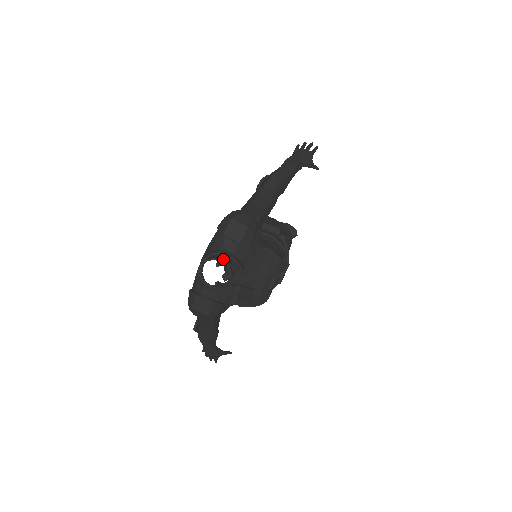
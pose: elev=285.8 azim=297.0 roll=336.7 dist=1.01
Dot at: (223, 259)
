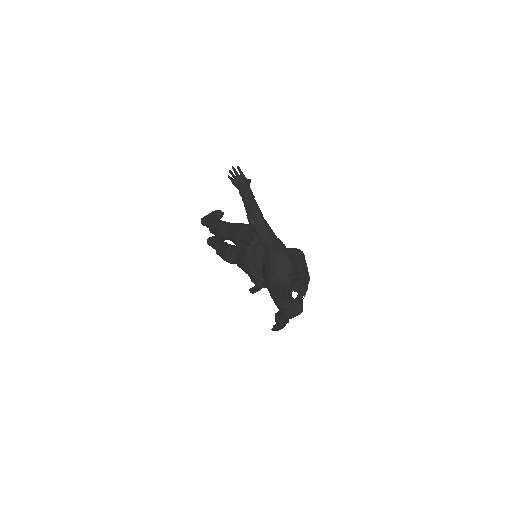
Dot at: occluded
